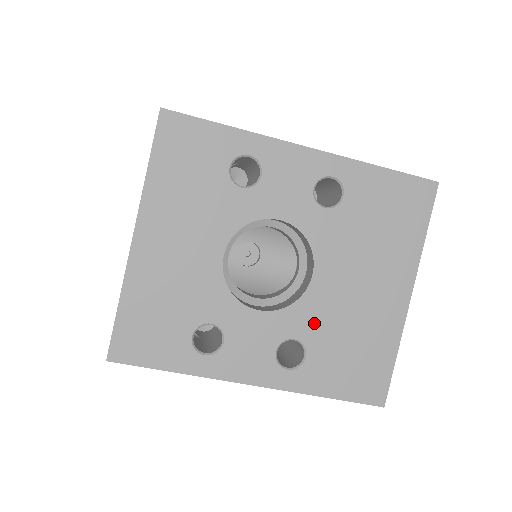
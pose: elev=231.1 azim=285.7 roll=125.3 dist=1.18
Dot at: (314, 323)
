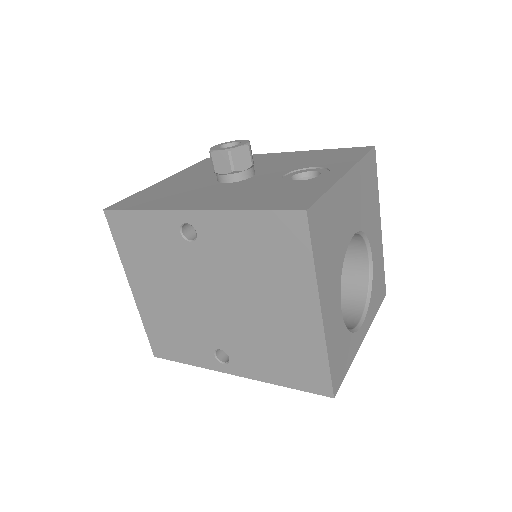
Dot at: occluded
